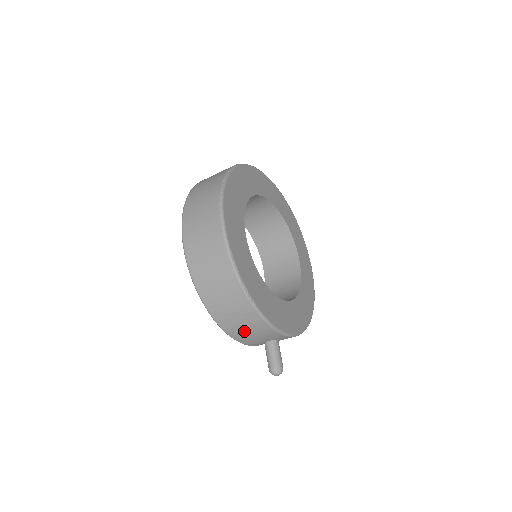
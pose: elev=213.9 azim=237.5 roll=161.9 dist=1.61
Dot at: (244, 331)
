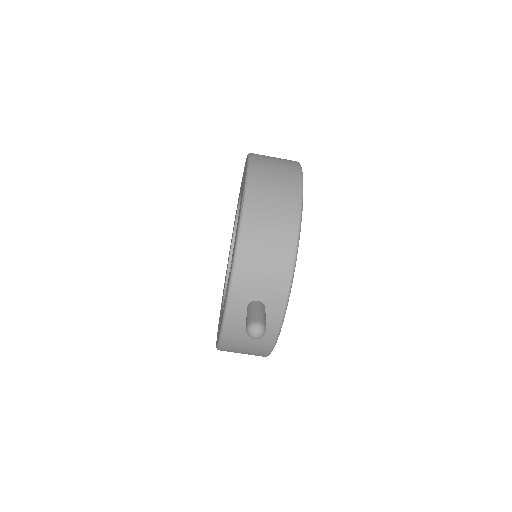
Dot at: (260, 255)
